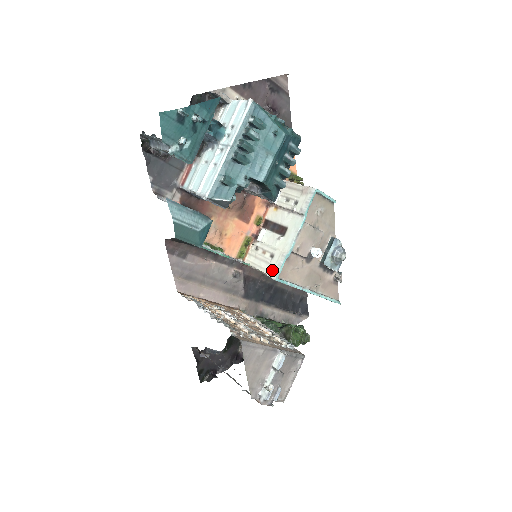
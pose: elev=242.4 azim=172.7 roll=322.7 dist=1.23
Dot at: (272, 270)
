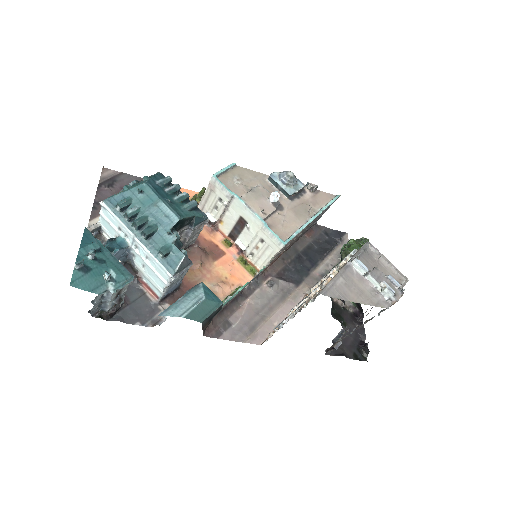
Dot at: (275, 245)
